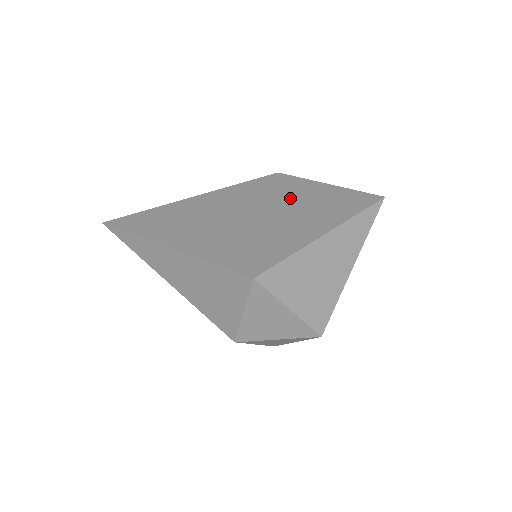
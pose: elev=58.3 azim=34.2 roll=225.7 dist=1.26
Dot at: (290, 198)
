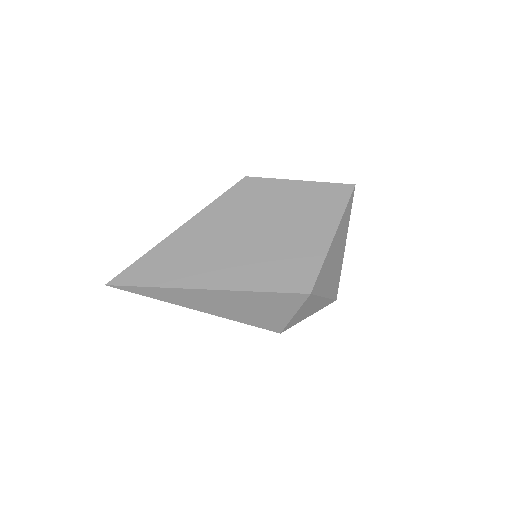
Dot at: (280, 204)
